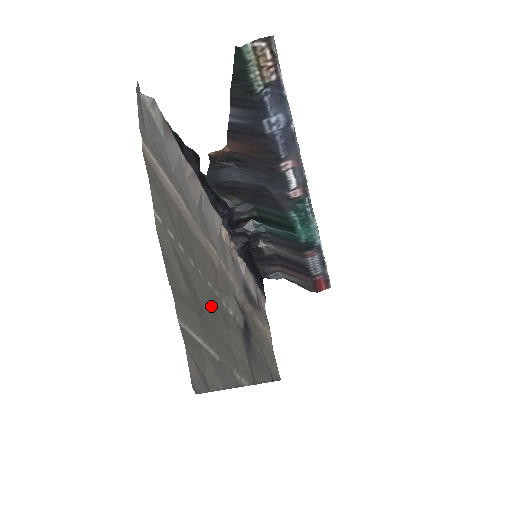
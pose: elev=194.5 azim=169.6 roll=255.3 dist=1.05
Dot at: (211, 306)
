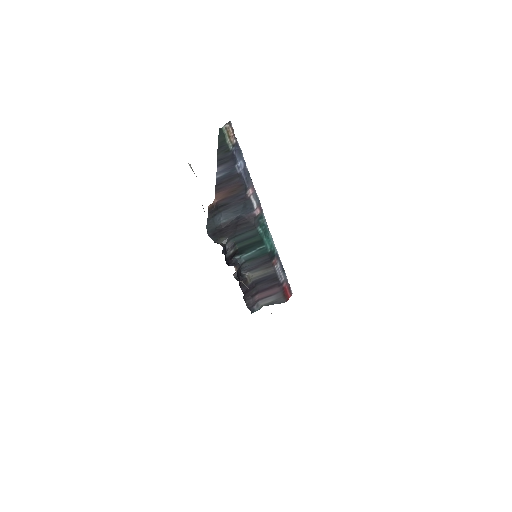
Dot at: occluded
